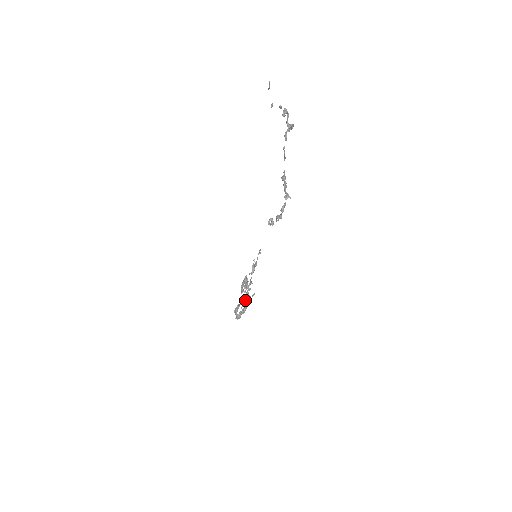
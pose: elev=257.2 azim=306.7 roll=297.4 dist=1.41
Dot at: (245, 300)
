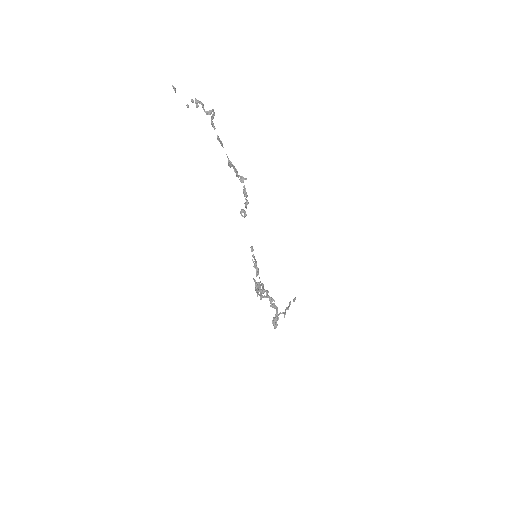
Dot at: (271, 305)
